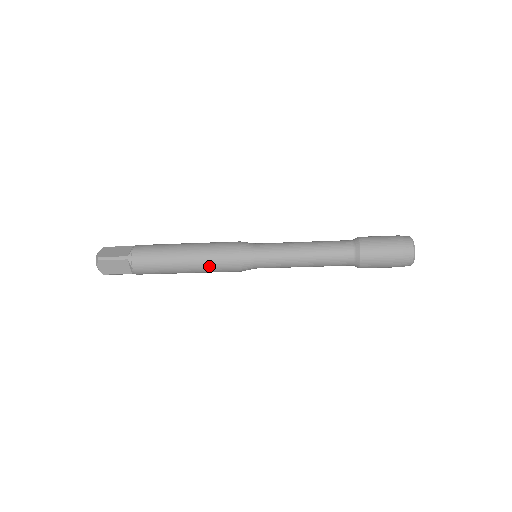
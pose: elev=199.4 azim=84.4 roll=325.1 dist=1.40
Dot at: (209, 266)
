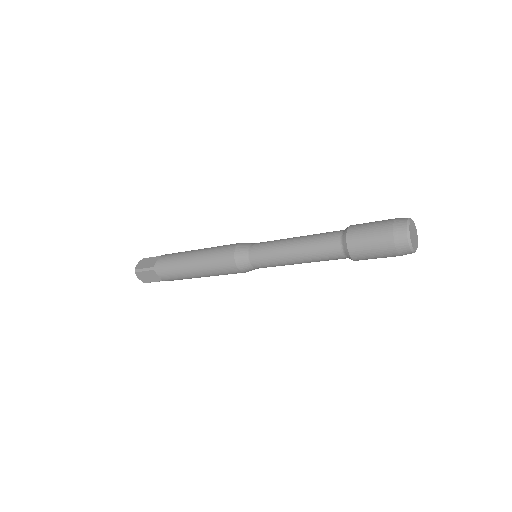
Dot at: (214, 271)
